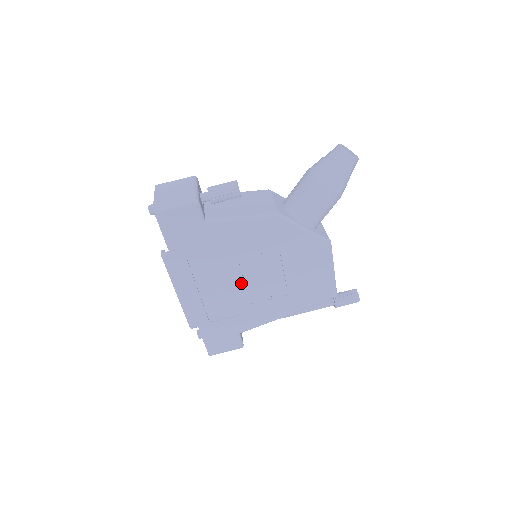
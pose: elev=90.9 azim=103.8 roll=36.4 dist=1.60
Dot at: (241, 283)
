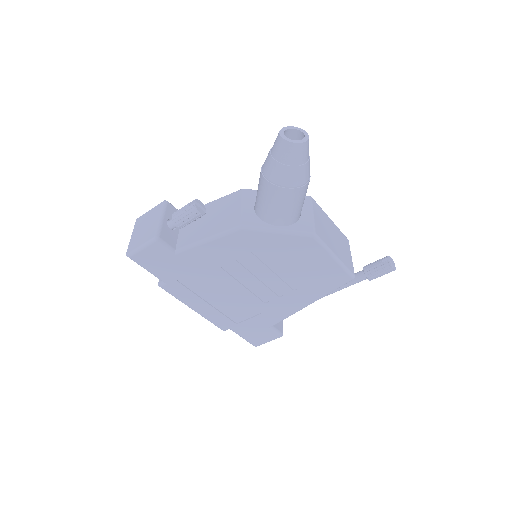
Dot at: (244, 290)
